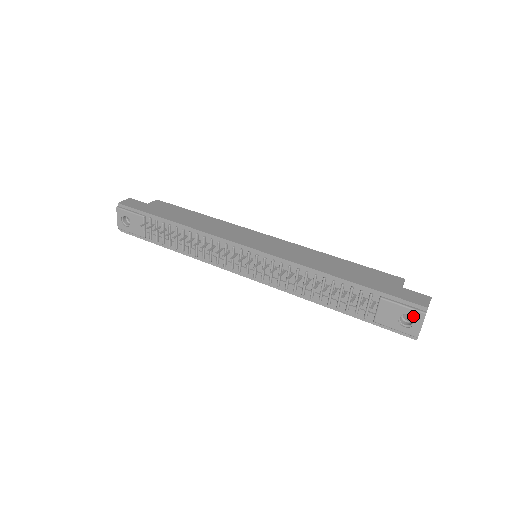
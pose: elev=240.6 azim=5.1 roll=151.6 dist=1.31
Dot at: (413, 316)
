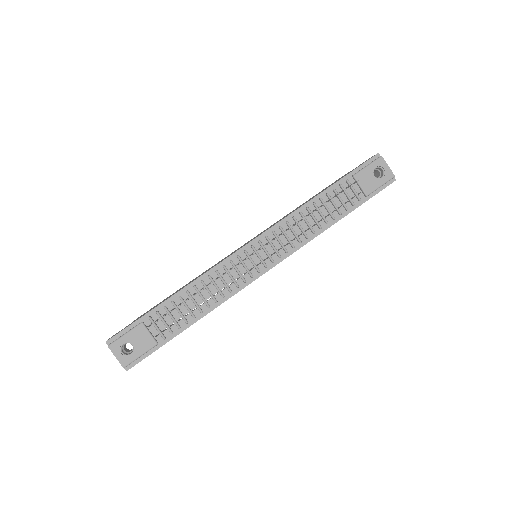
Dot at: (378, 165)
